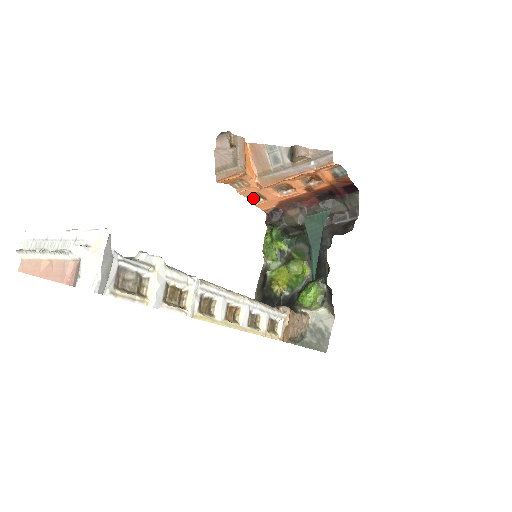
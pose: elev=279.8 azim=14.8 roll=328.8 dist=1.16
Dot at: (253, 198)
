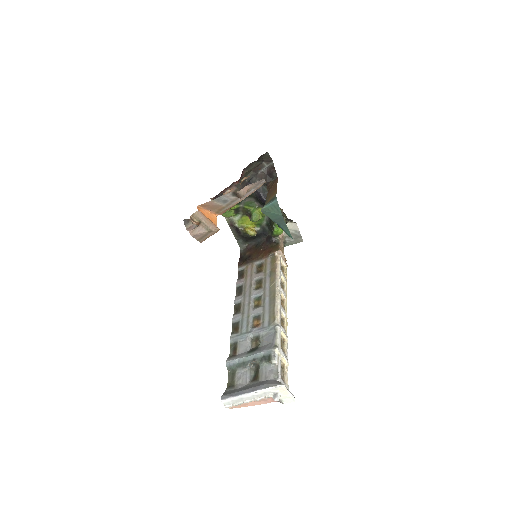
Dot at: occluded
